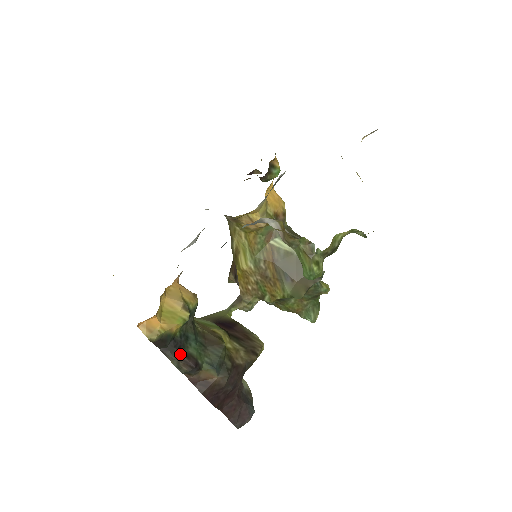
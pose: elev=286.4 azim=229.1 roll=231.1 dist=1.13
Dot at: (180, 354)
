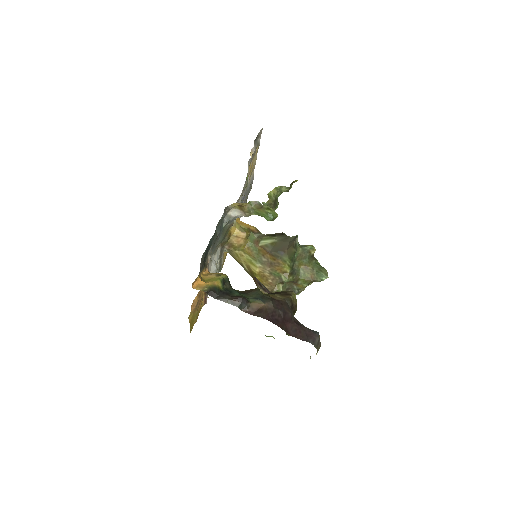
Dot at: (229, 297)
